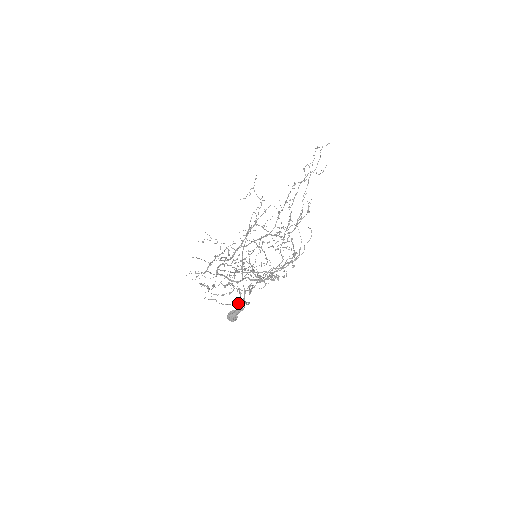
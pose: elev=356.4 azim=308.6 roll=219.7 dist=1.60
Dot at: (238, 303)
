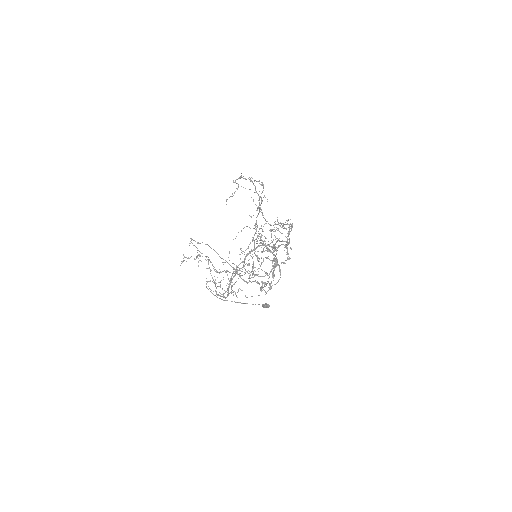
Dot at: occluded
